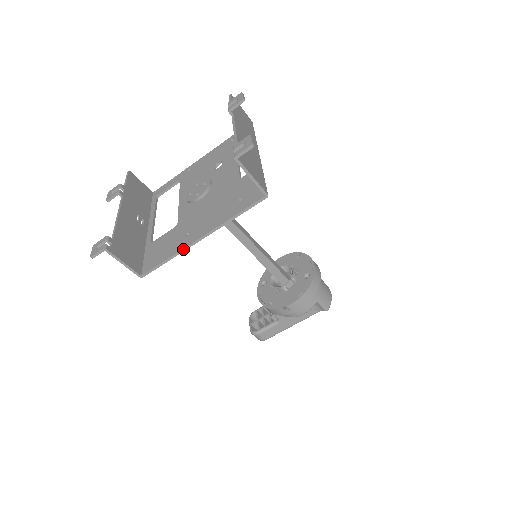
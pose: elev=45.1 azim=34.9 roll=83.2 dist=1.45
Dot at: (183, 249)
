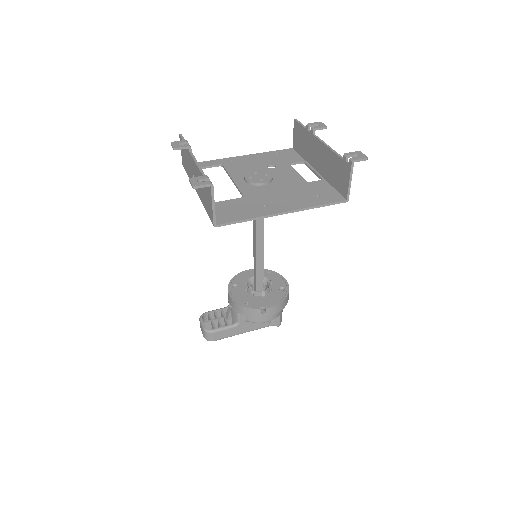
Dot at: (266, 216)
